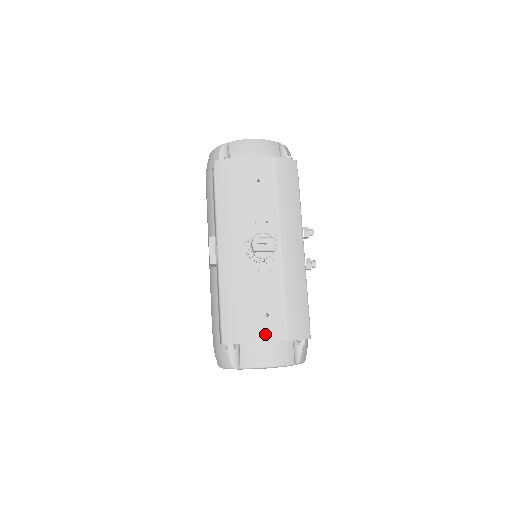
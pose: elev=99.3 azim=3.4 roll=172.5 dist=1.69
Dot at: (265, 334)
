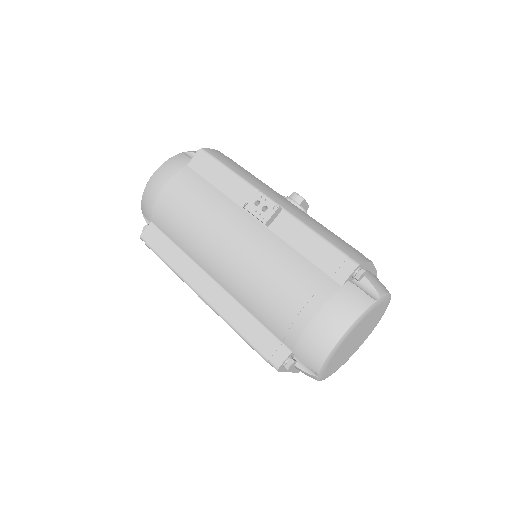
Dot at: occluded
